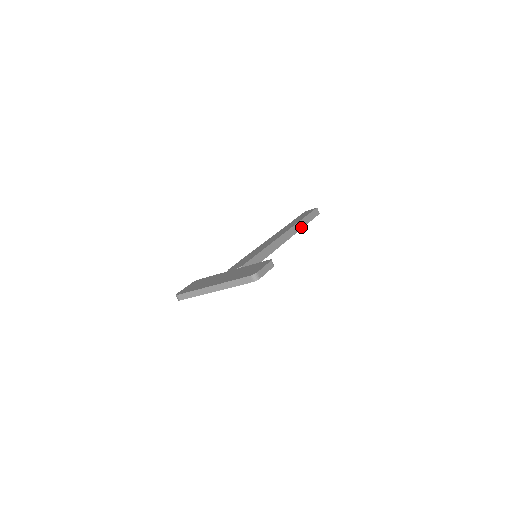
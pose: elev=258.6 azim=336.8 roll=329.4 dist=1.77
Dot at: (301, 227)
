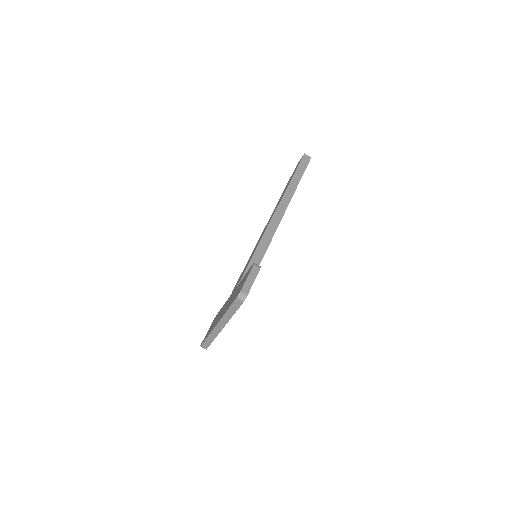
Dot at: (294, 188)
